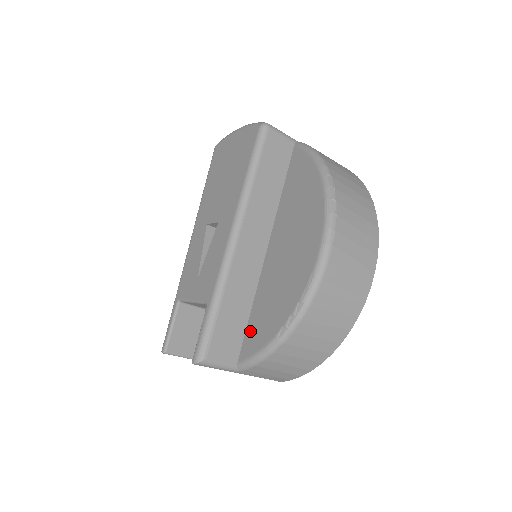
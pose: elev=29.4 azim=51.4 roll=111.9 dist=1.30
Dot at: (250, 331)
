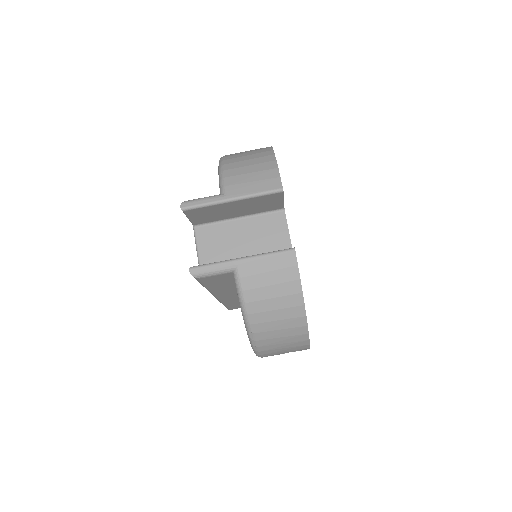
Dot at: occluded
